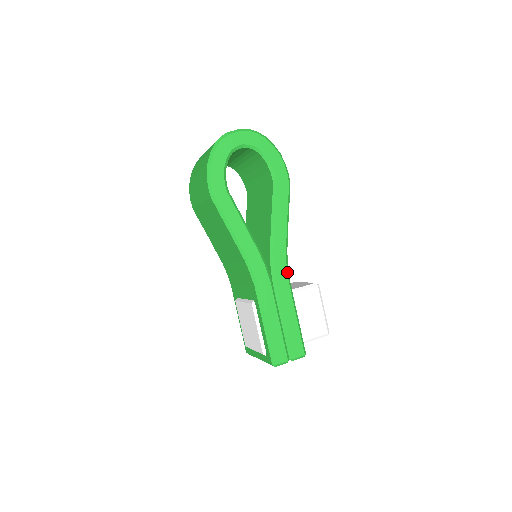
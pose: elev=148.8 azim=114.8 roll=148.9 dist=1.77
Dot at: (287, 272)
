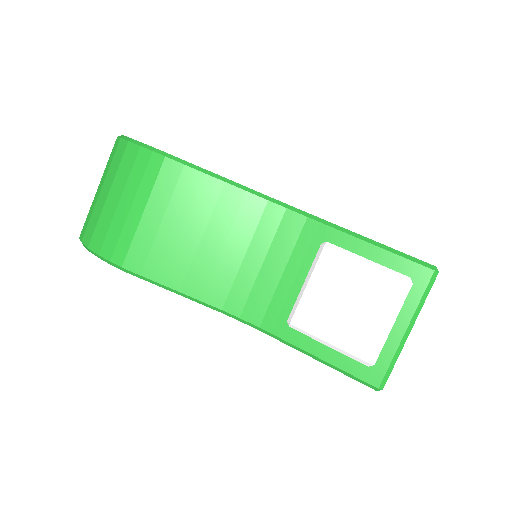
Dot at: occluded
